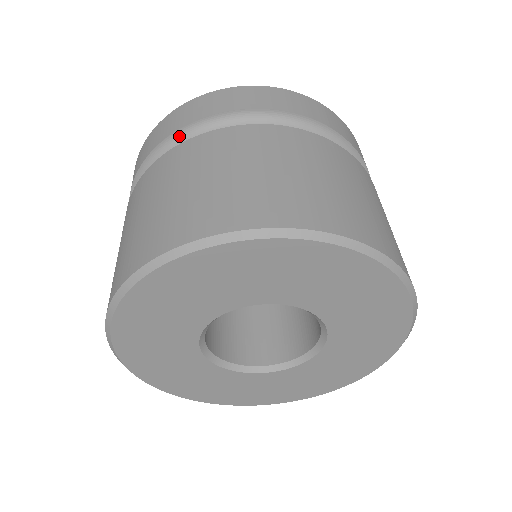
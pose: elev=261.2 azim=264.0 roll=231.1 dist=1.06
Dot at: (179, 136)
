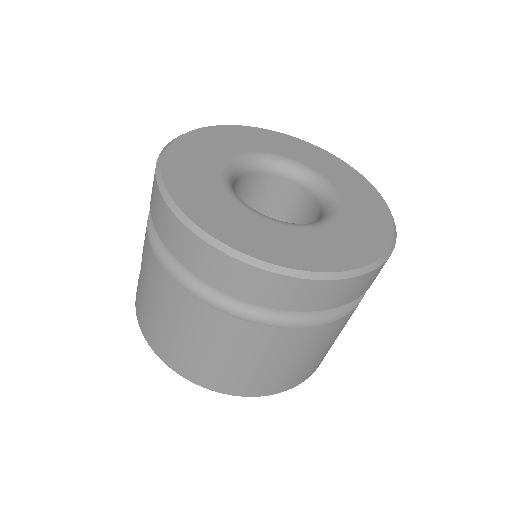
Dot at: (216, 284)
